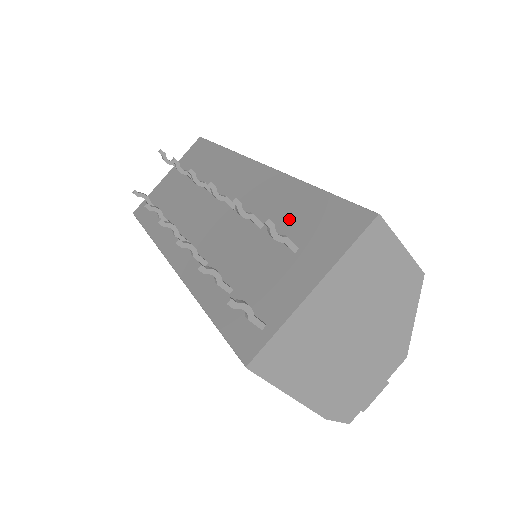
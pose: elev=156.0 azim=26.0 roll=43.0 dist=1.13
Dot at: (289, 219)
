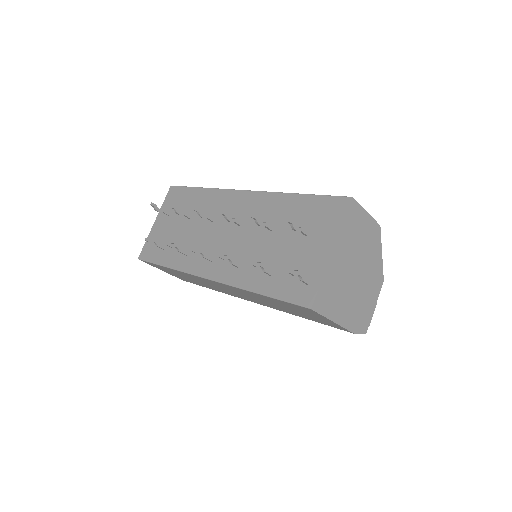
Dot at: (291, 218)
